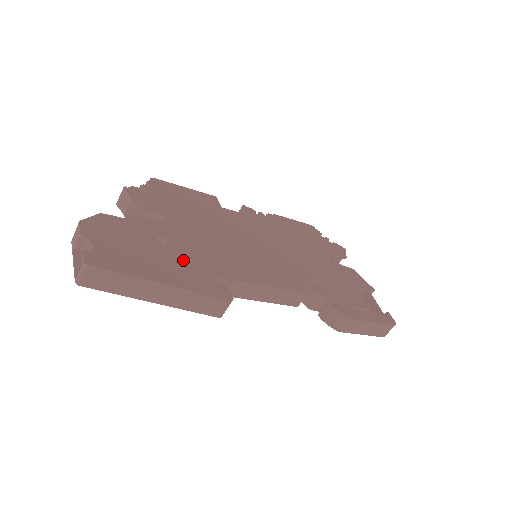
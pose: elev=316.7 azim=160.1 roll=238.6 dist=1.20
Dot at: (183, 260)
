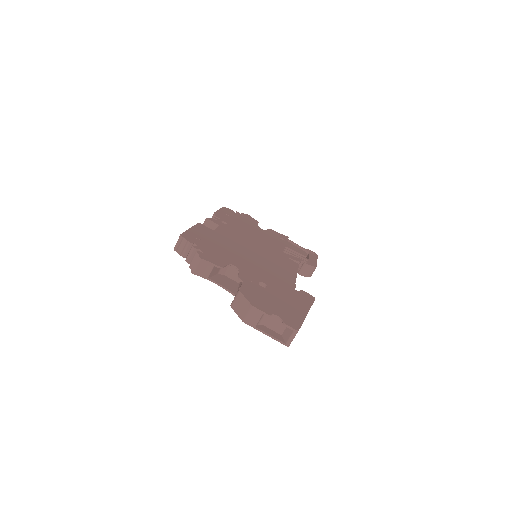
Dot at: (282, 290)
